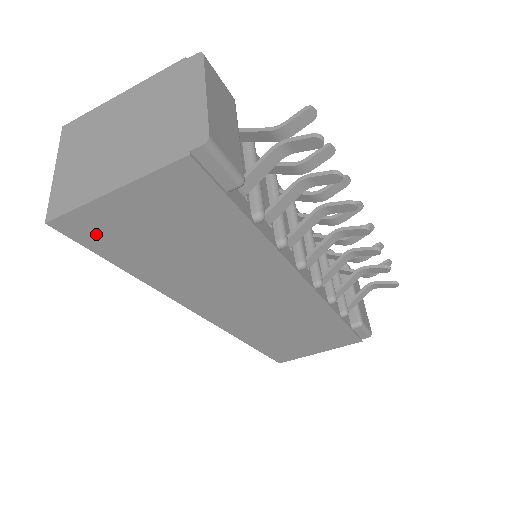
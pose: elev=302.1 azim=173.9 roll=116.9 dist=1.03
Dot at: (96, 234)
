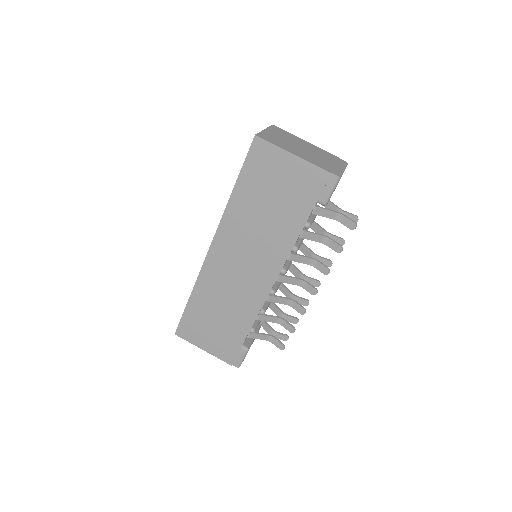
Dot at: (259, 159)
